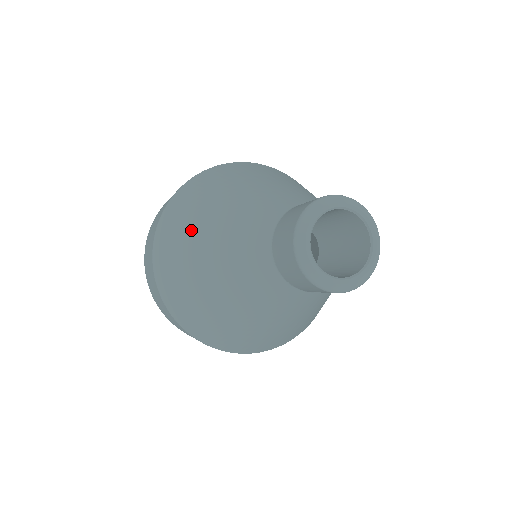
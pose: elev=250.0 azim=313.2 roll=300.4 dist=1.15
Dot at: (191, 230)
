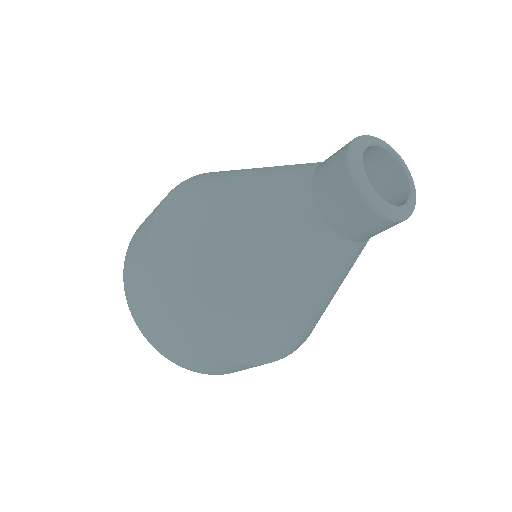
Dot at: (212, 188)
